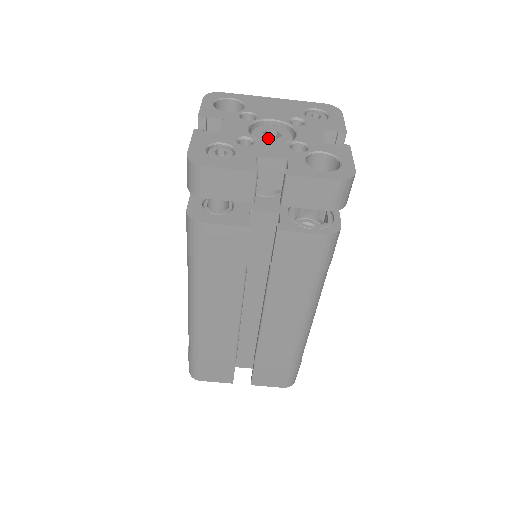
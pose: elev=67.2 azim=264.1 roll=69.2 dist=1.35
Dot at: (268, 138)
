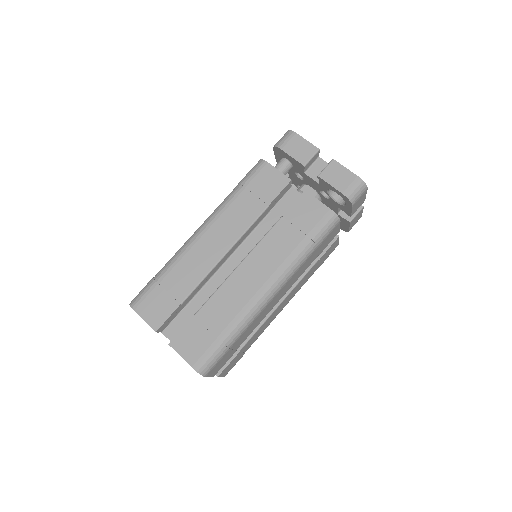
Dot at: occluded
